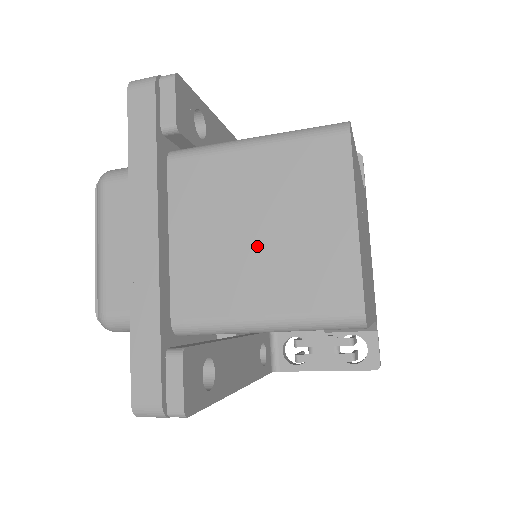
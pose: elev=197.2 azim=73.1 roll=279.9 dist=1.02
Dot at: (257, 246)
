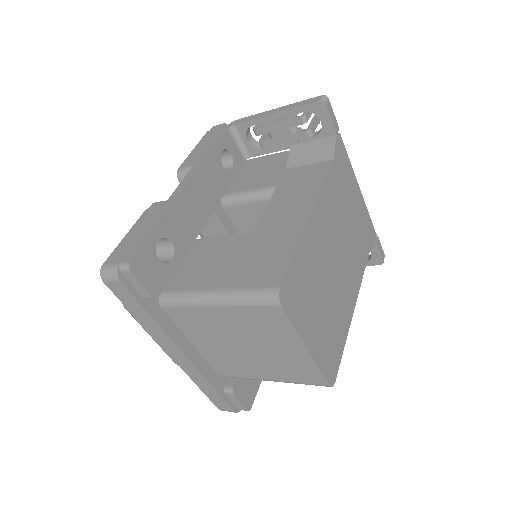
Dot at: (249, 353)
